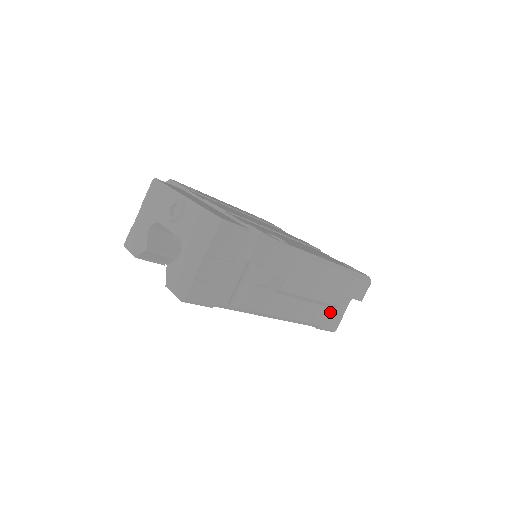
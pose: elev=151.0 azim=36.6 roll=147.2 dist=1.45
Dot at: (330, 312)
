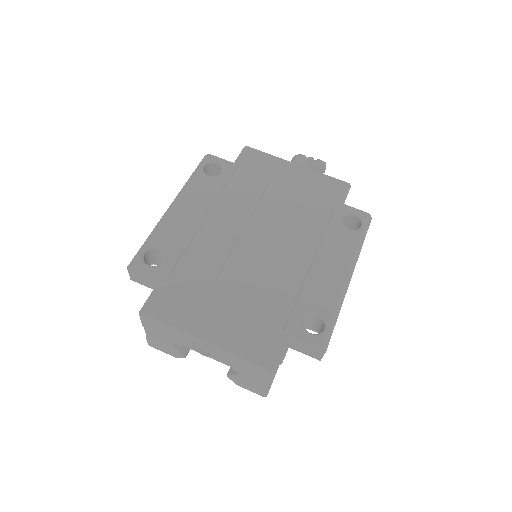
Dot at: occluded
